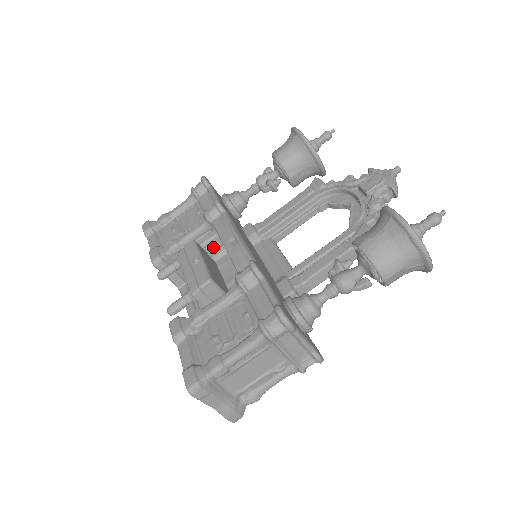
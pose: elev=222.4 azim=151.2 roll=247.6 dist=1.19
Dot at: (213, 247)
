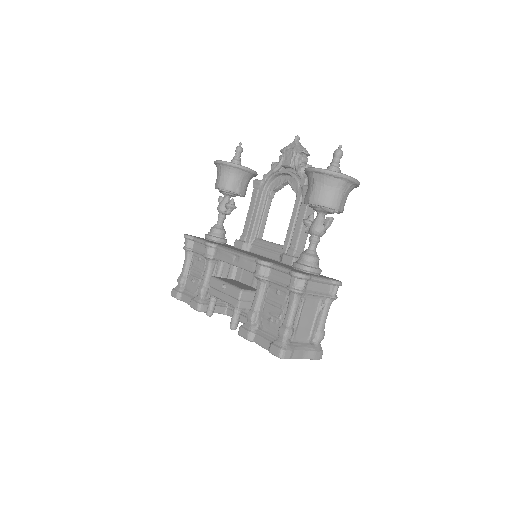
Dot at: (226, 272)
